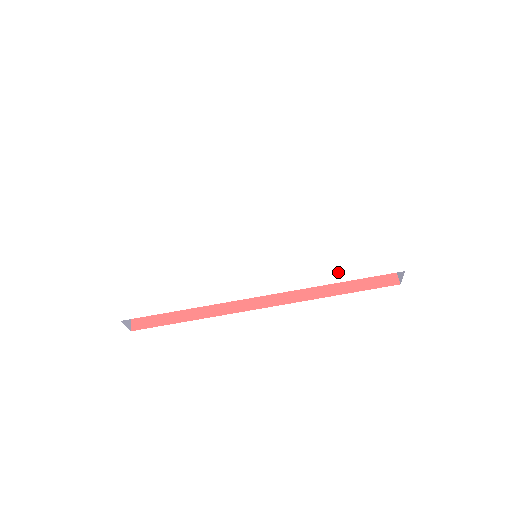
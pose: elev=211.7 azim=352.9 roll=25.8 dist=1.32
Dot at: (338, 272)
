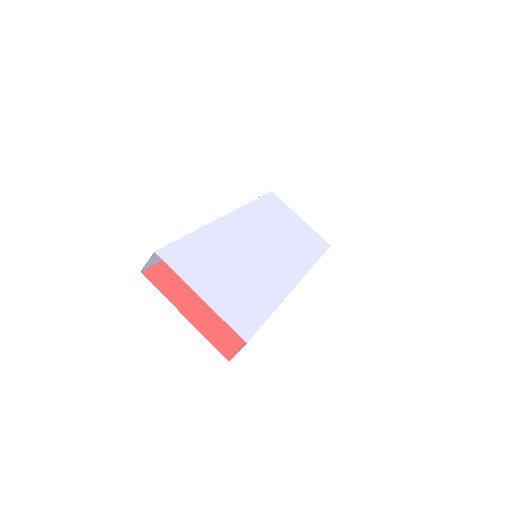
Dot at: (312, 253)
